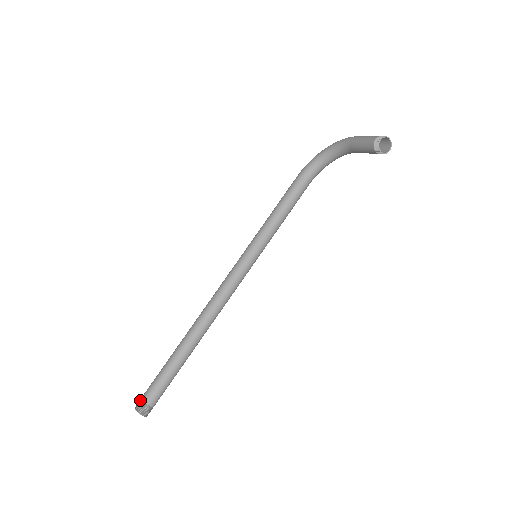
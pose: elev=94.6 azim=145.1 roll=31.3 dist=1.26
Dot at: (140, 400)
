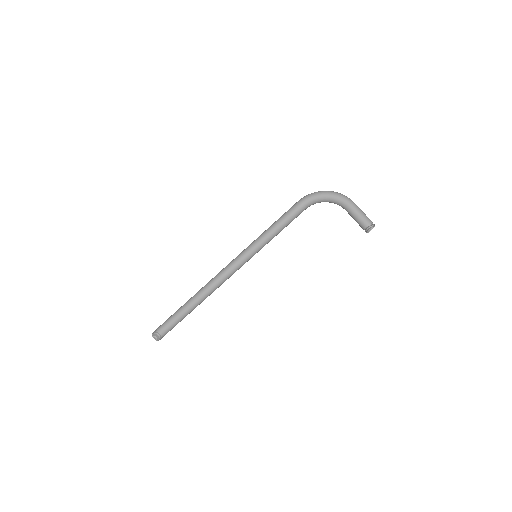
Dot at: (157, 332)
